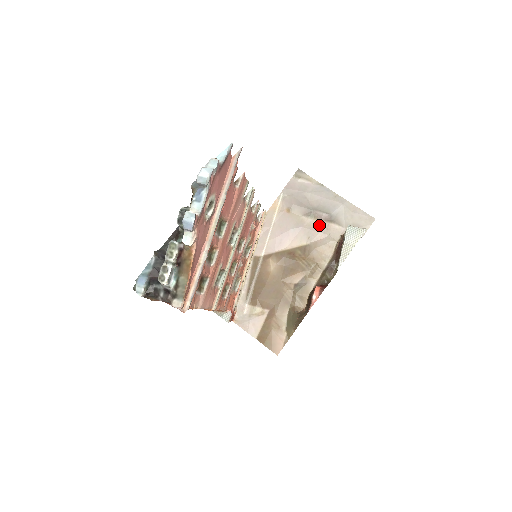
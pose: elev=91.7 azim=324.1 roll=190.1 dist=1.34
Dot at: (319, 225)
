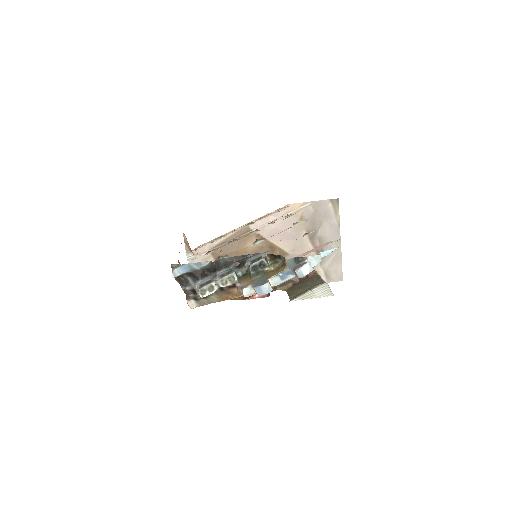
Dot at: (309, 249)
